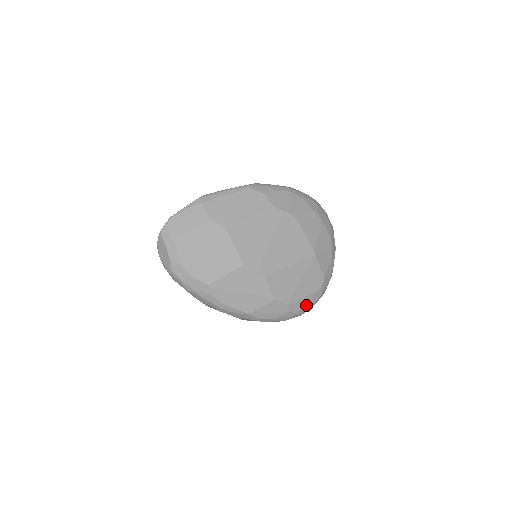
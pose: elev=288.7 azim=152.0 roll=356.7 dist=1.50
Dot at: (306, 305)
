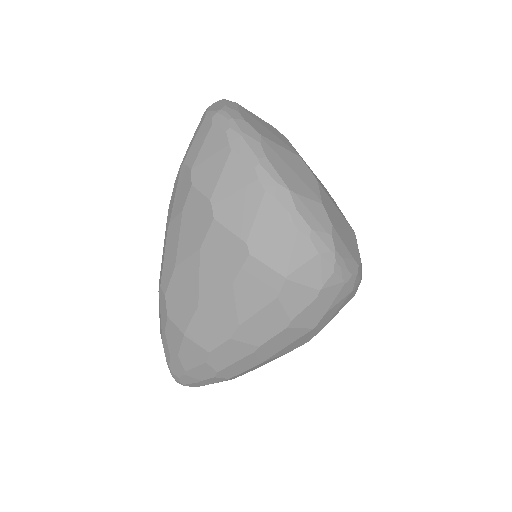
Dot at: (344, 259)
